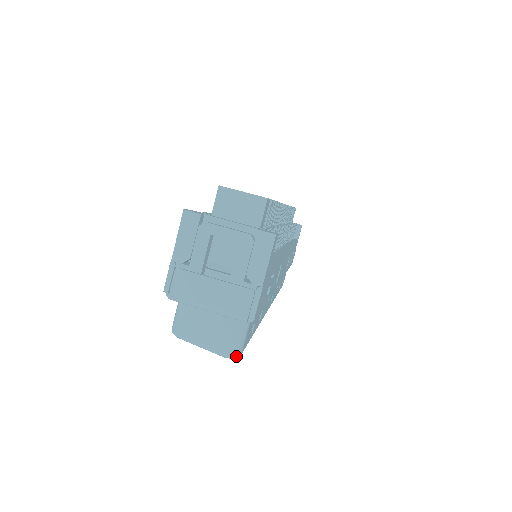
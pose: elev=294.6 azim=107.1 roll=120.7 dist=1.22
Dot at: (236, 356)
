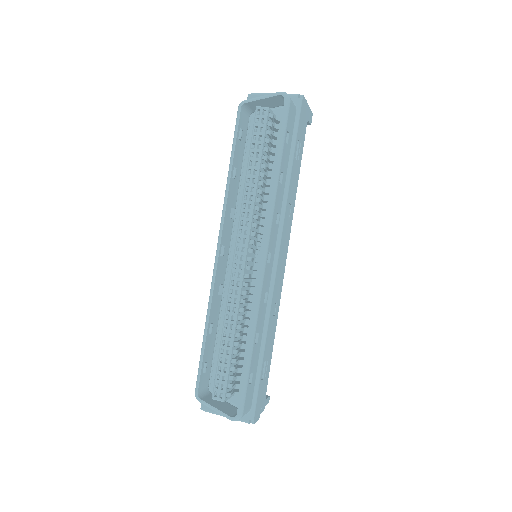
Dot at: (288, 96)
